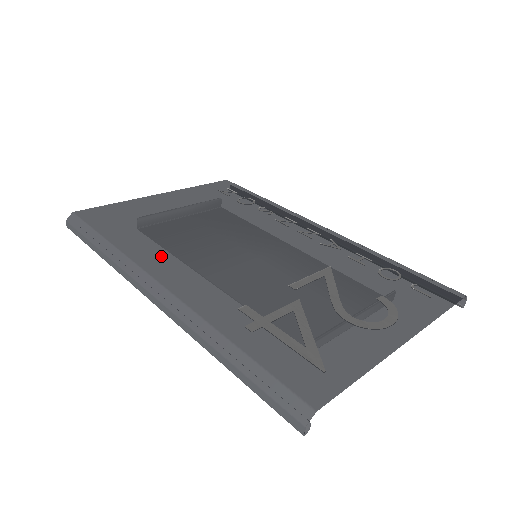
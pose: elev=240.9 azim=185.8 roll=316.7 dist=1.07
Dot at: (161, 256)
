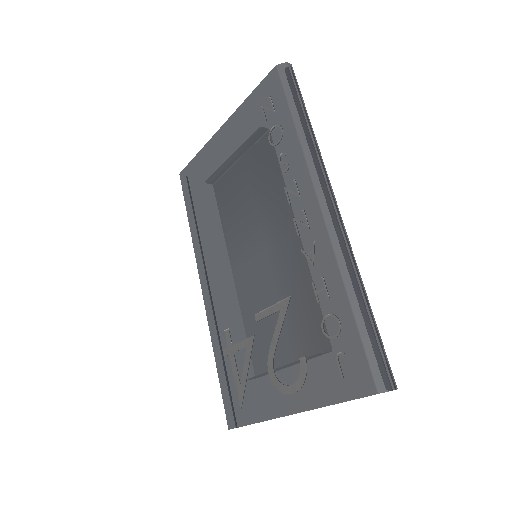
Dot at: (206, 252)
